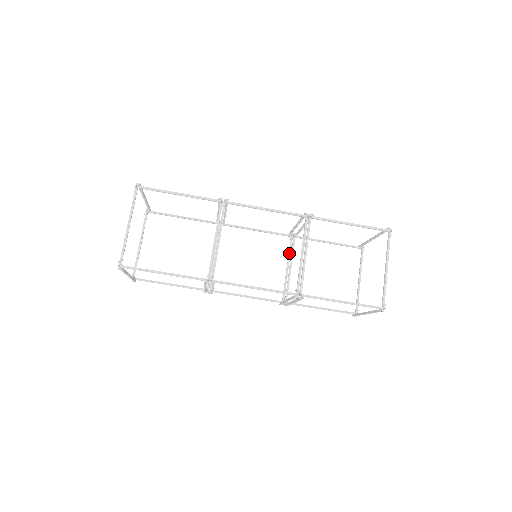
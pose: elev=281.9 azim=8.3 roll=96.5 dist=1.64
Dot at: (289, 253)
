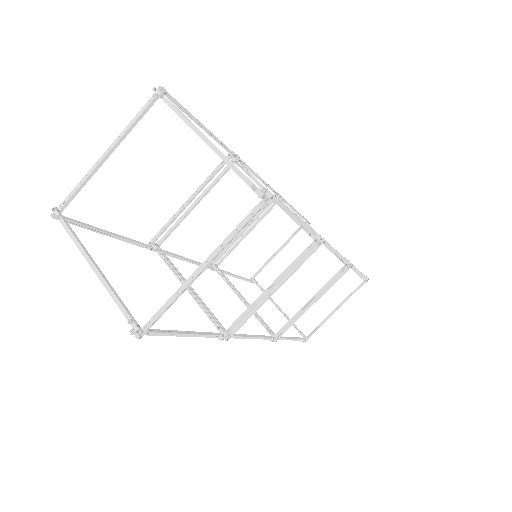
Dot at: (230, 283)
